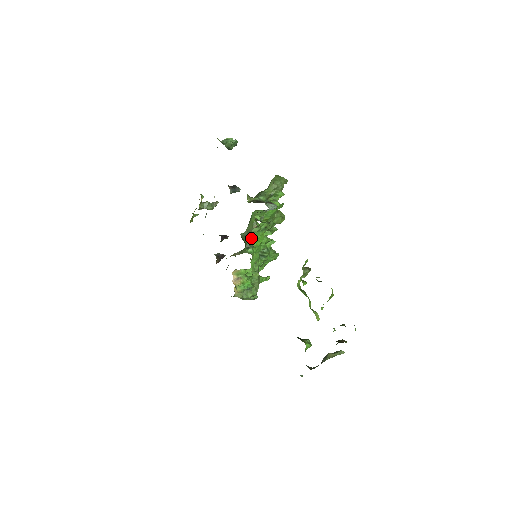
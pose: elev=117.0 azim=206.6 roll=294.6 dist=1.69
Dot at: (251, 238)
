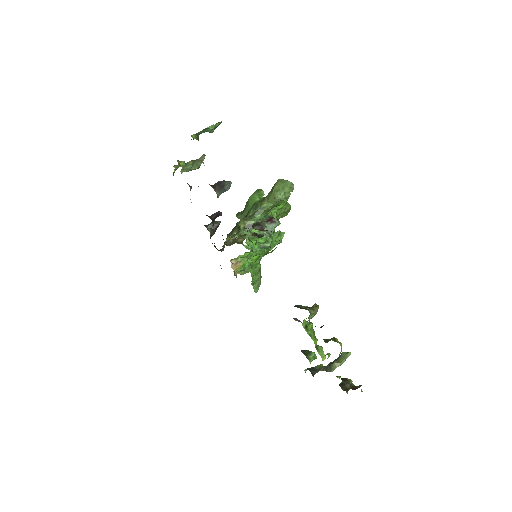
Dot at: occluded
